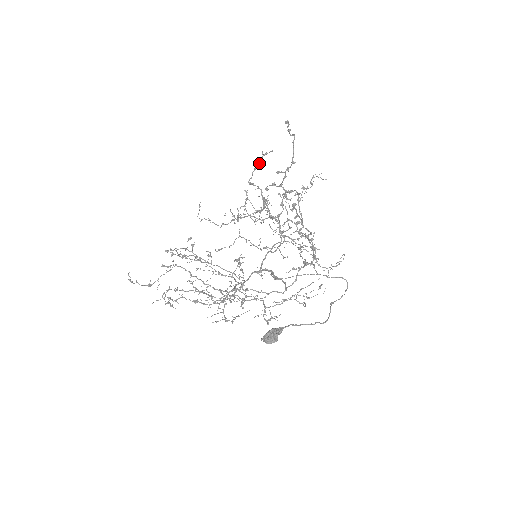
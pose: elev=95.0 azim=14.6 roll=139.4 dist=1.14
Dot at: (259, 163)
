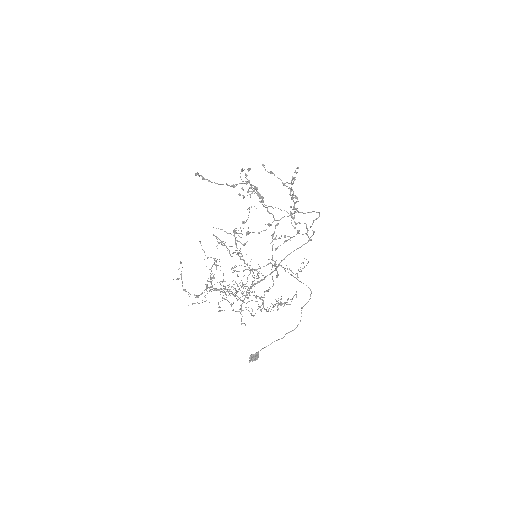
Dot at: occluded
